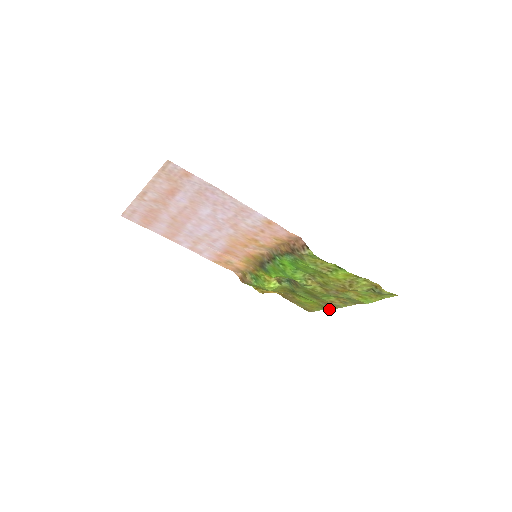
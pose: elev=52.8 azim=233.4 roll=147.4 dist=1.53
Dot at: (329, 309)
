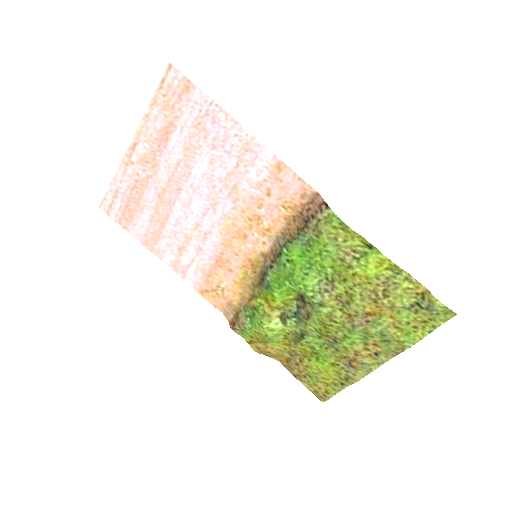
Dot at: (352, 383)
